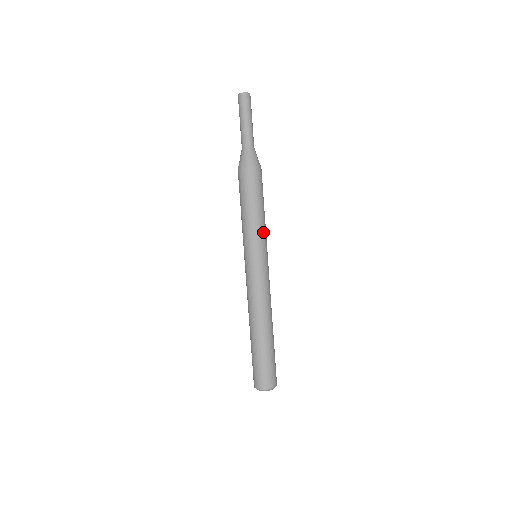
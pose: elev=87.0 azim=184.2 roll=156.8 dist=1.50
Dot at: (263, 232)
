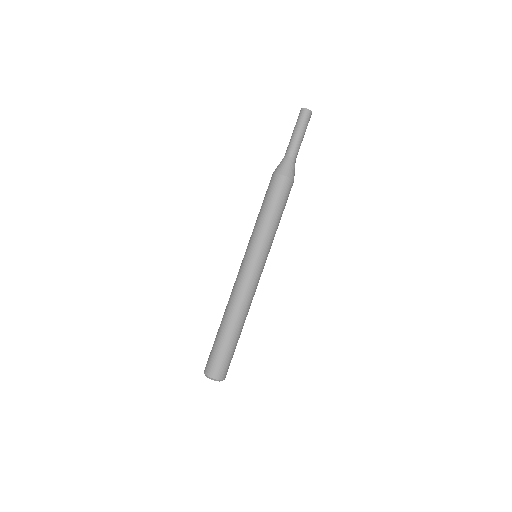
Dot at: (264, 234)
